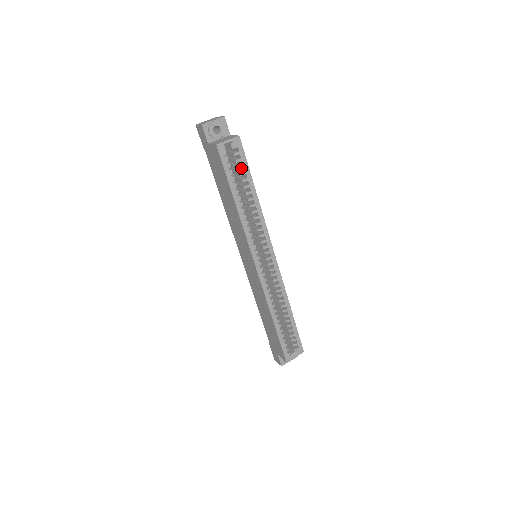
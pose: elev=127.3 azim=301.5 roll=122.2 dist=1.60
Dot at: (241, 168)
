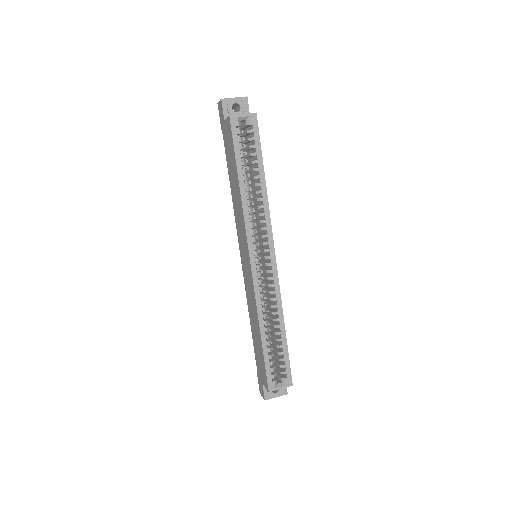
Dot at: (252, 148)
